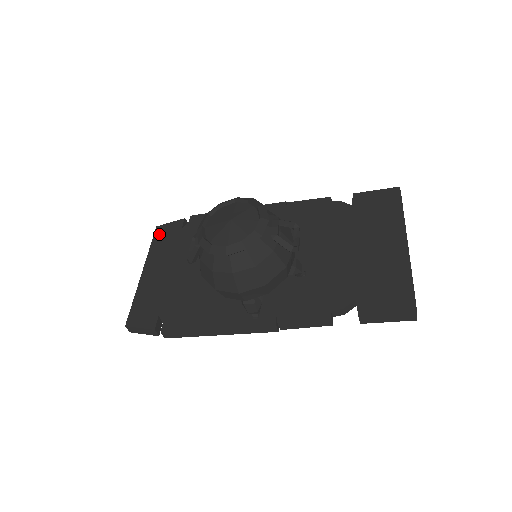
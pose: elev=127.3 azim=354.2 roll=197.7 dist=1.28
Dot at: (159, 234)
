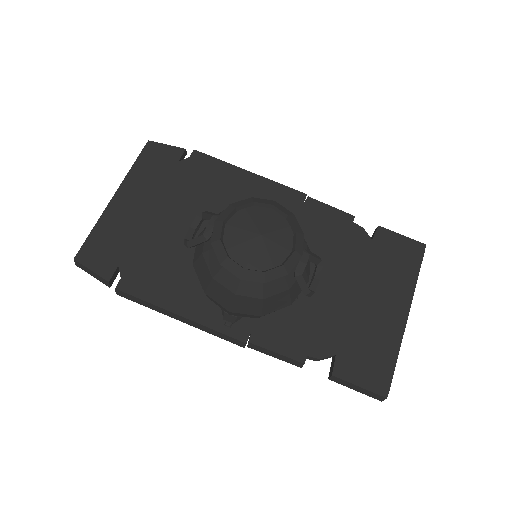
Dot at: (149, 153)
